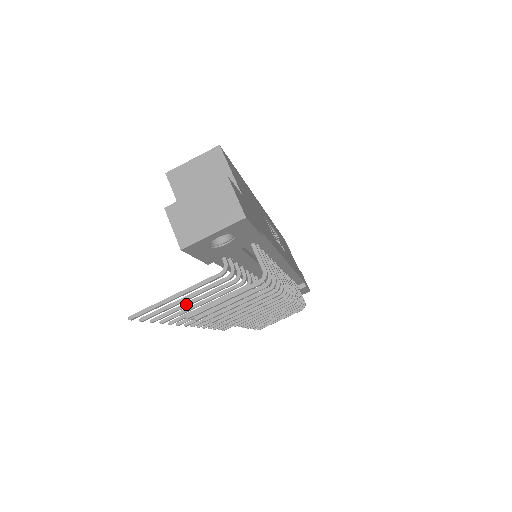
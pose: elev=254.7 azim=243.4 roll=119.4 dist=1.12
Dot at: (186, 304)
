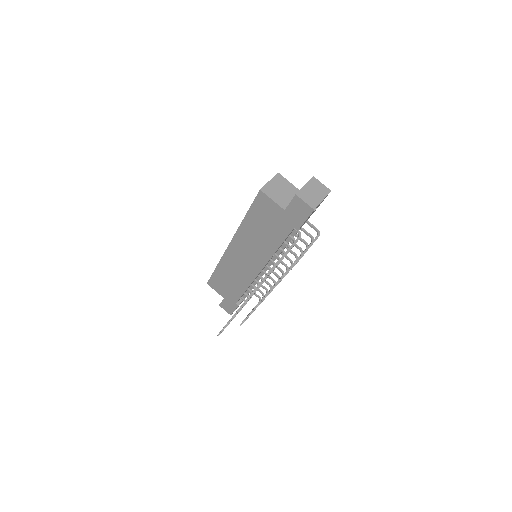
Dot at: occluded
